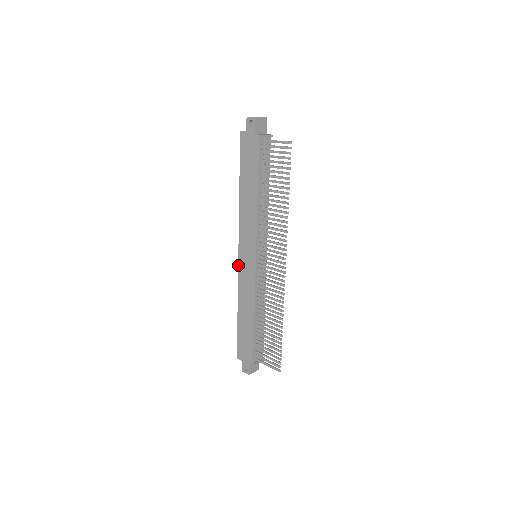
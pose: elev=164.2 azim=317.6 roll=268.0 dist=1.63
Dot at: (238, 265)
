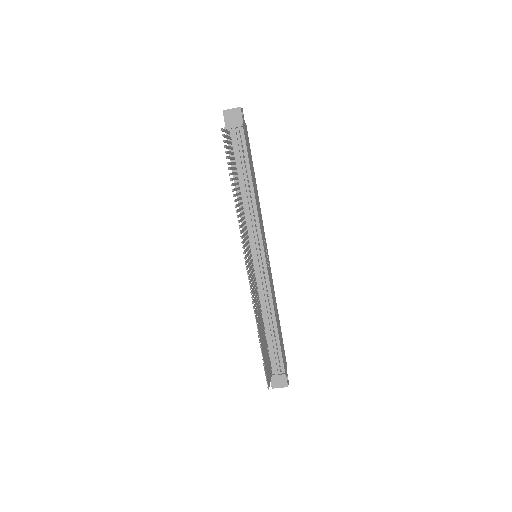
Dot at: occluded
